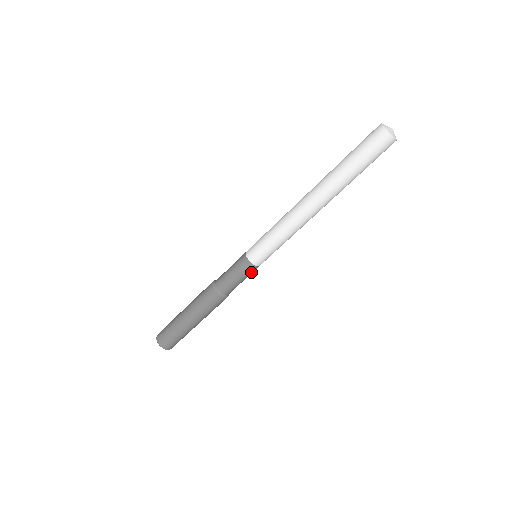
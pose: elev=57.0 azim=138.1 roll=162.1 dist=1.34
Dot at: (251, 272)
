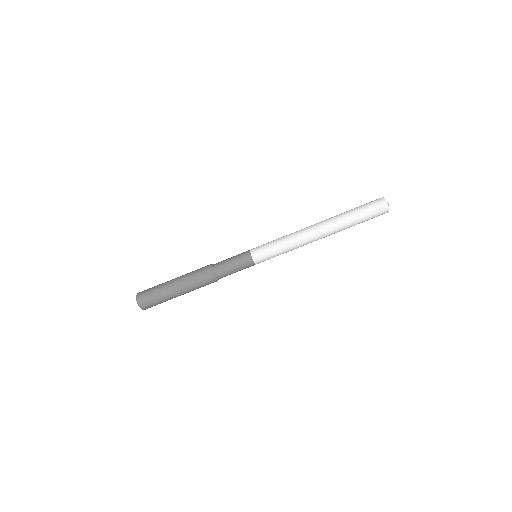
Dot at: (246, 264)
